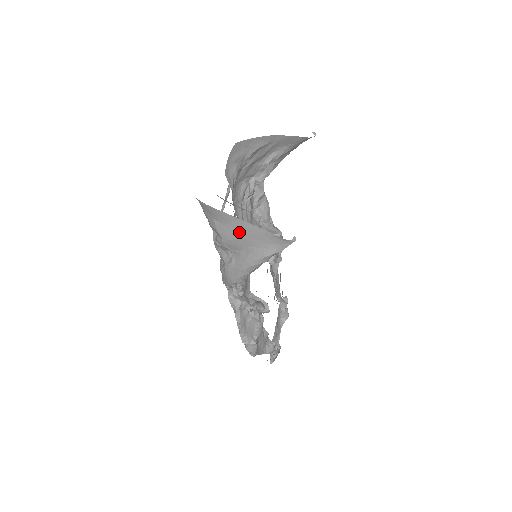
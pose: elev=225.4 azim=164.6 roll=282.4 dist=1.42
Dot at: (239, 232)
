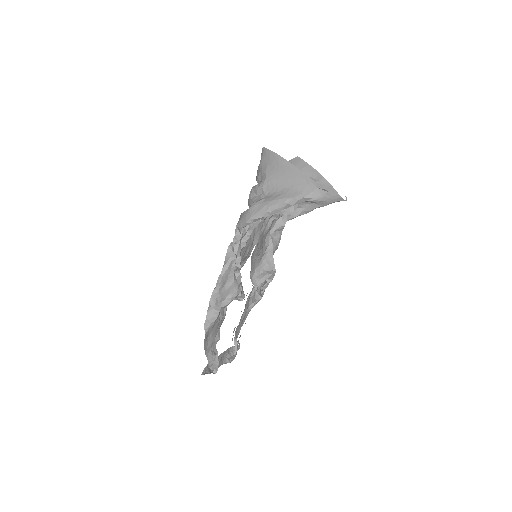
Dot at: (285, 174)
